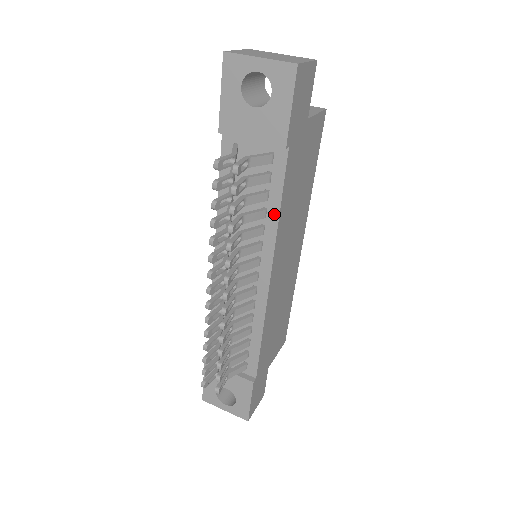
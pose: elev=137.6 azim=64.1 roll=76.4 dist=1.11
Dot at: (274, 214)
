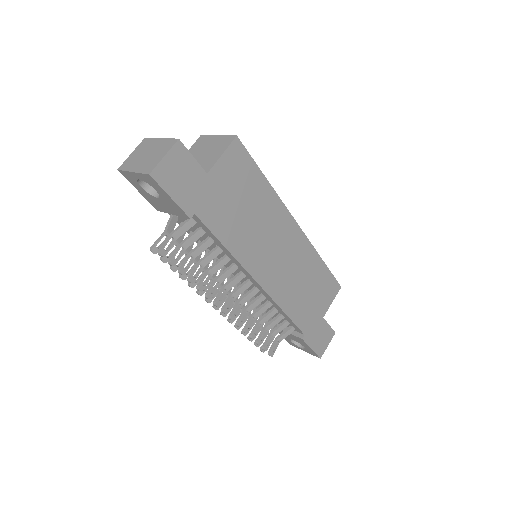
Dot at: (224, 249)
